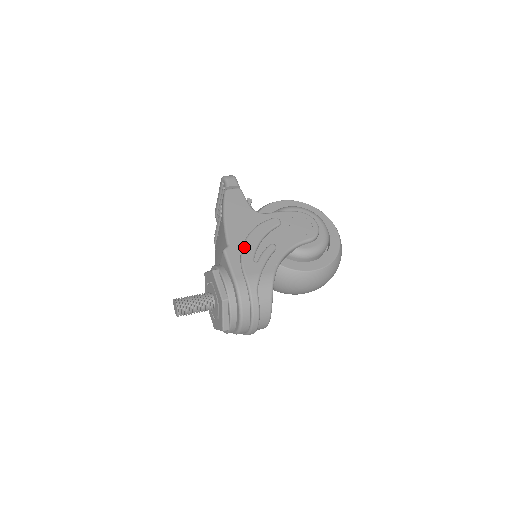
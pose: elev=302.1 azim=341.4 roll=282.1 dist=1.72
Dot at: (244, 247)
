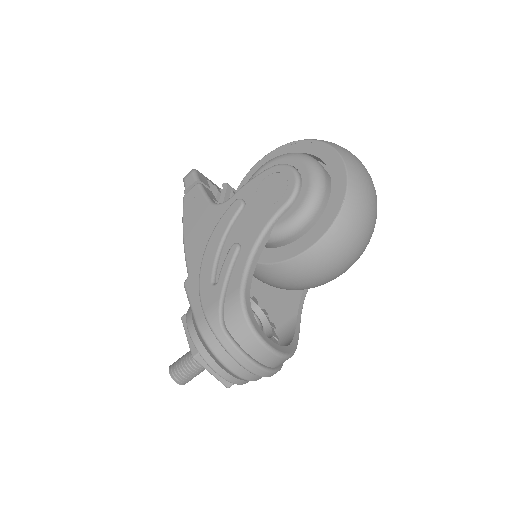
Dot at: (200, 269)
